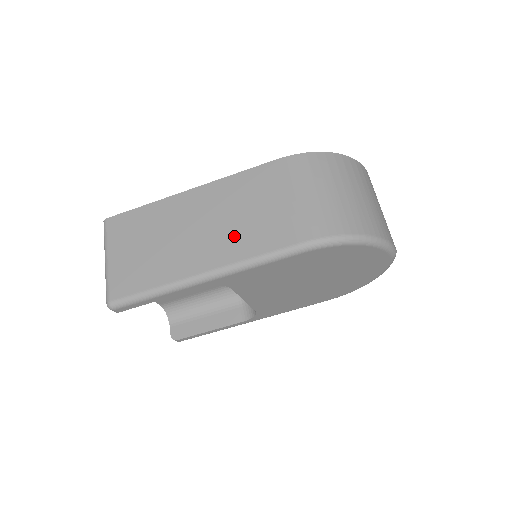
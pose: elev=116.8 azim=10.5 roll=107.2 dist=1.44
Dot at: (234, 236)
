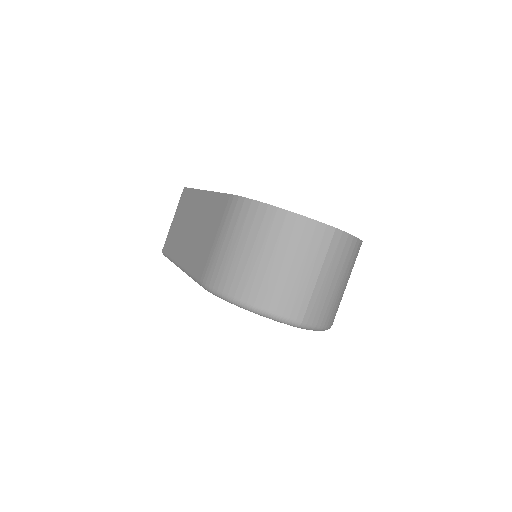
Dot at: (194, 247)
